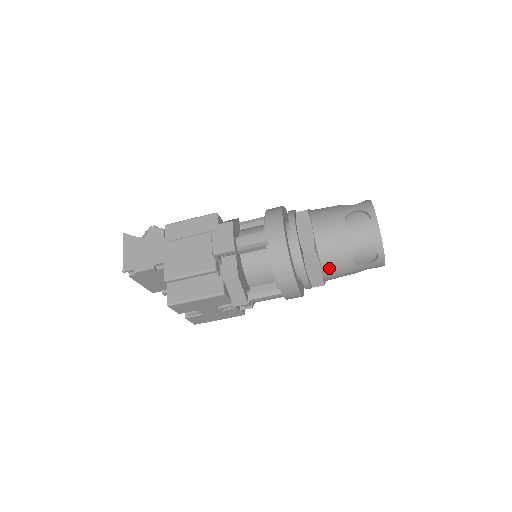
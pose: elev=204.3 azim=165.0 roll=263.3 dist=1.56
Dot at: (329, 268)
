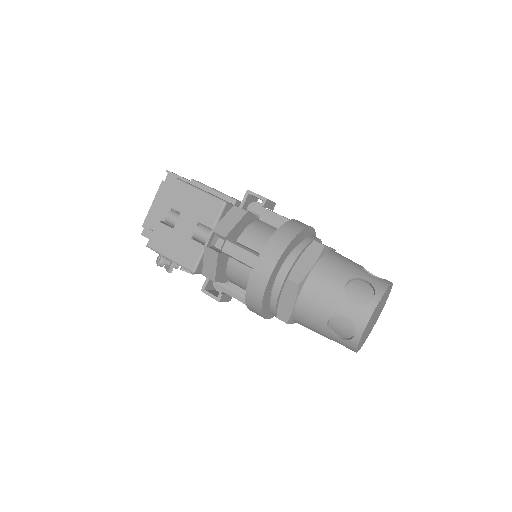
Dot at: (319, 273)
